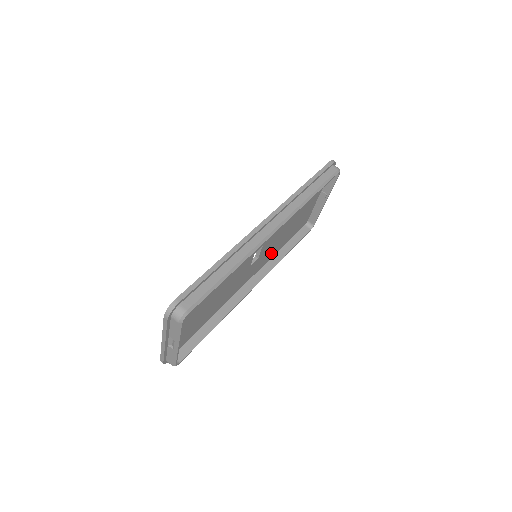
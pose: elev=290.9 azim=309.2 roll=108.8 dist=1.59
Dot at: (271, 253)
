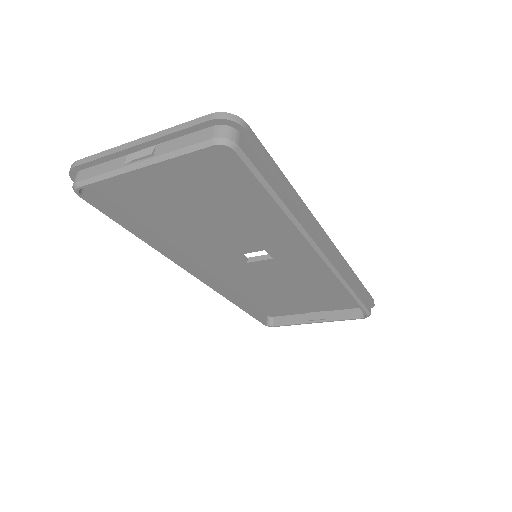
Dot at: (242, 283)
